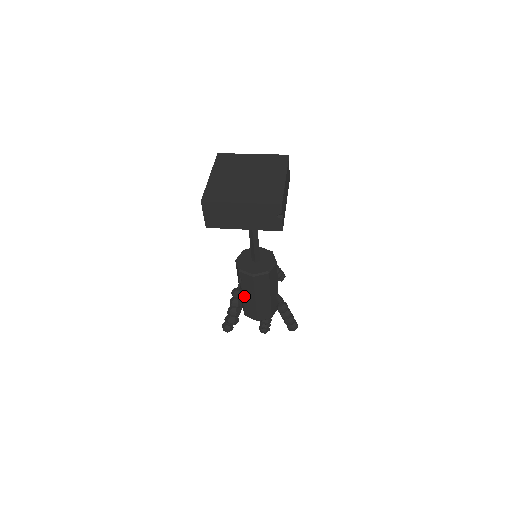
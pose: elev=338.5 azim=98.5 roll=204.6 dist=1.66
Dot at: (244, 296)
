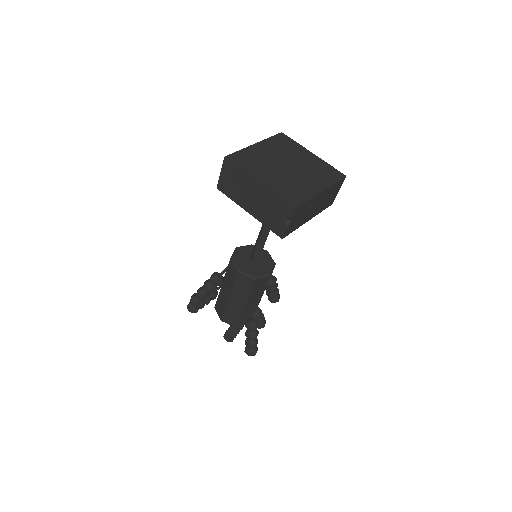
Dot at: (223, 287)
